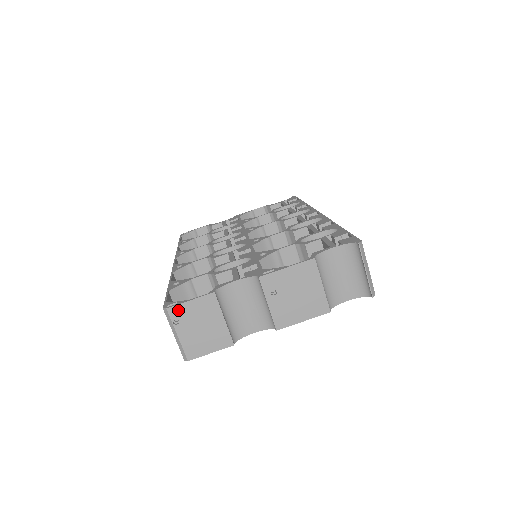
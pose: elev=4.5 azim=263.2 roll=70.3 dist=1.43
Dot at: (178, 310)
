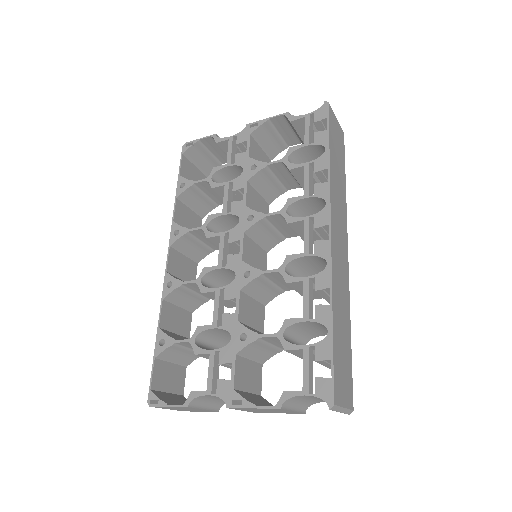
Dot at: (160, 407)
